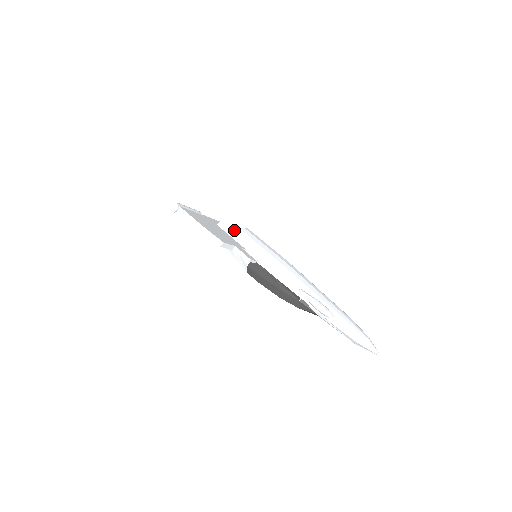
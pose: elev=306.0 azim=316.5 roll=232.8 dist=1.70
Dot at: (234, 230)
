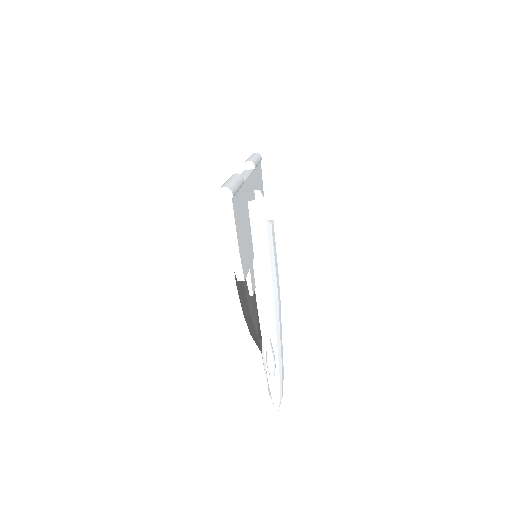
Dot at: (260, 226)
